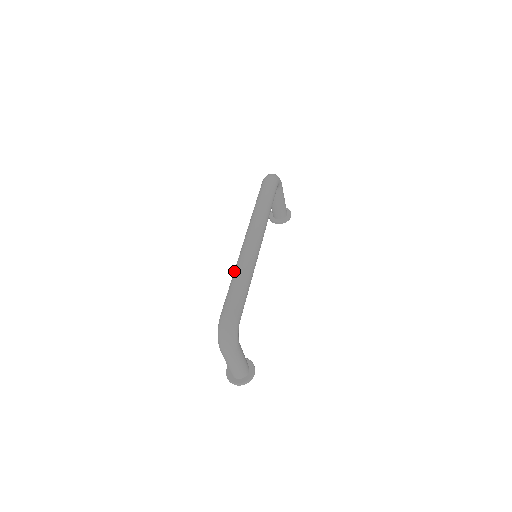
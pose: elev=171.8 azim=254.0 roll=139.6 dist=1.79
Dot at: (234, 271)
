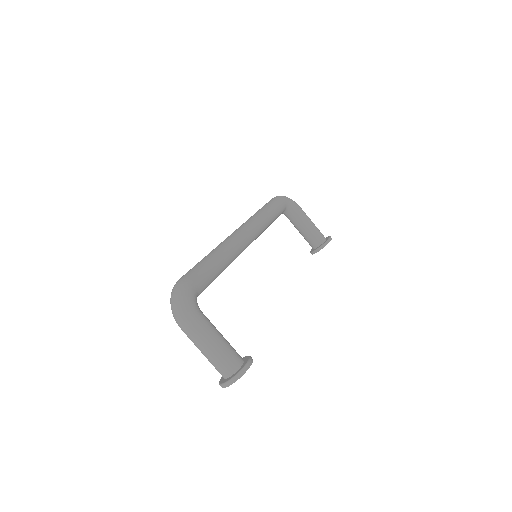
Dot at: occluded
